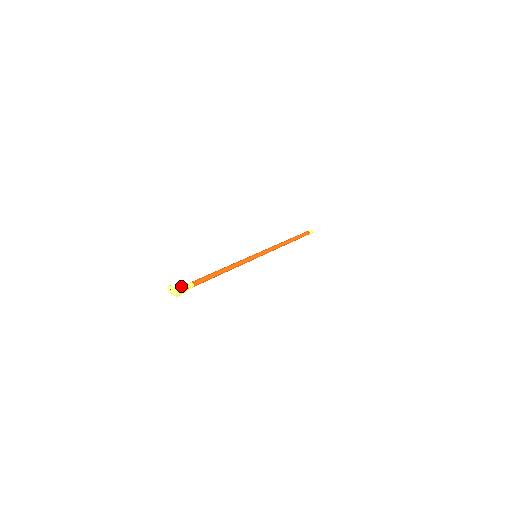
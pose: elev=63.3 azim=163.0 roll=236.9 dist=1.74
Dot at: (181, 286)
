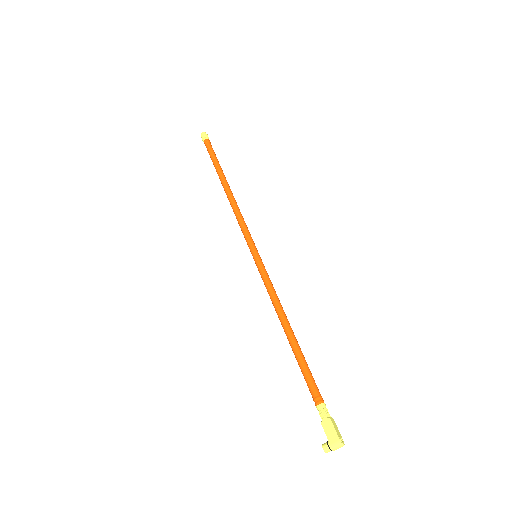
Dot at: (327, 430)
